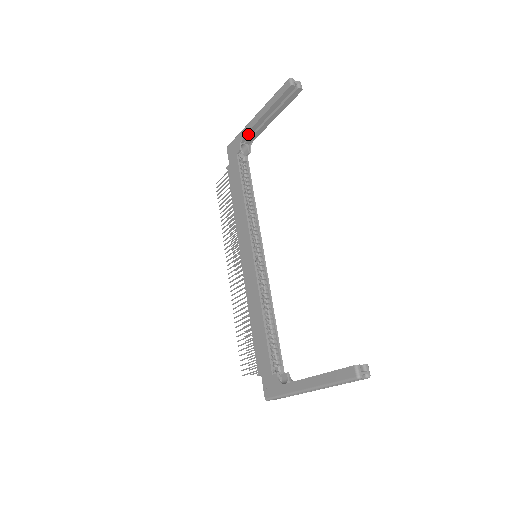
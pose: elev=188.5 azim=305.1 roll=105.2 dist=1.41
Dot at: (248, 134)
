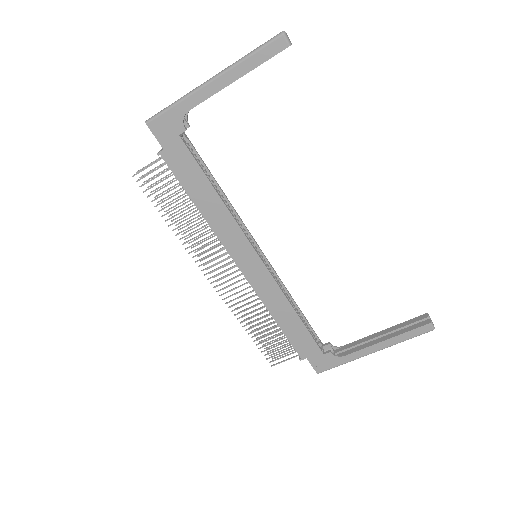
Dot at: (195, 105)
